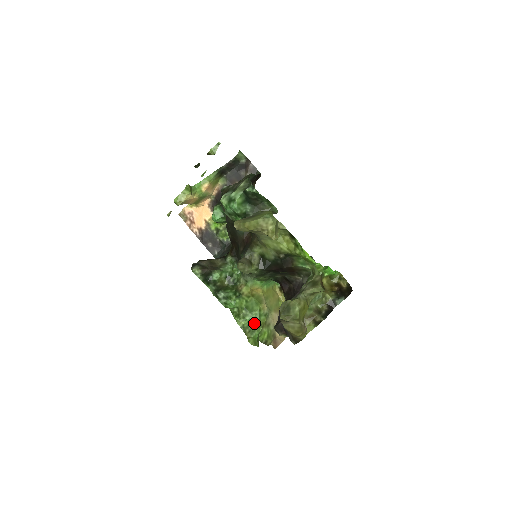
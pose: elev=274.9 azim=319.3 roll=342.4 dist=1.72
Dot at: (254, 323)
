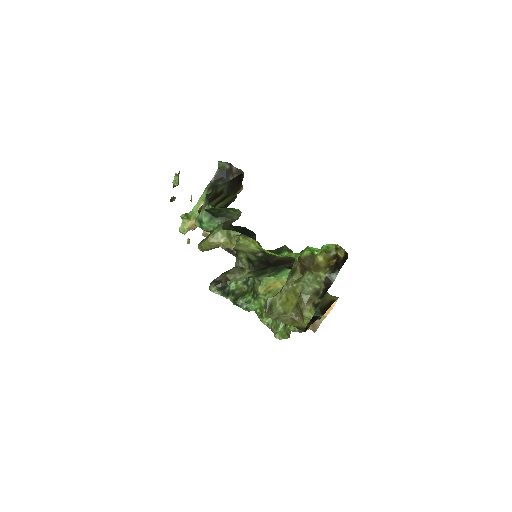
Dot at: occluded
